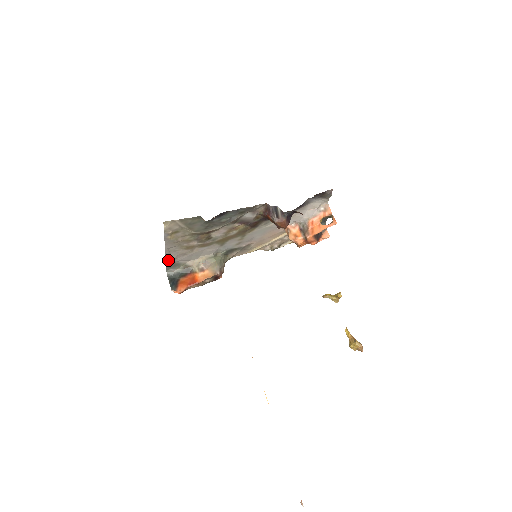
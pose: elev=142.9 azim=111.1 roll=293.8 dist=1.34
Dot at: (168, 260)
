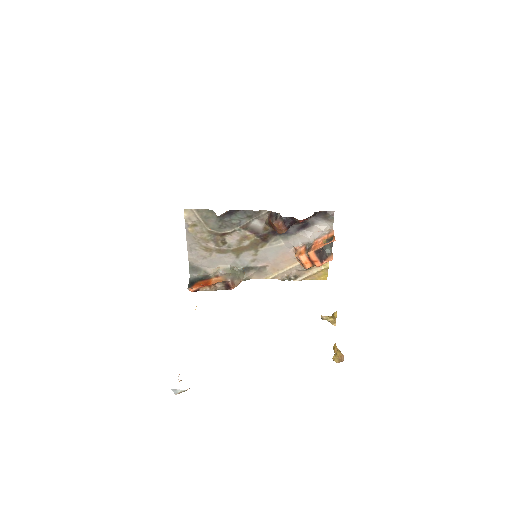
Dot at: (191, 261)
